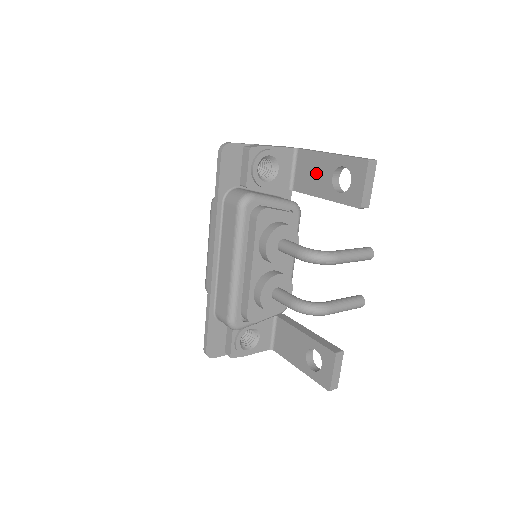
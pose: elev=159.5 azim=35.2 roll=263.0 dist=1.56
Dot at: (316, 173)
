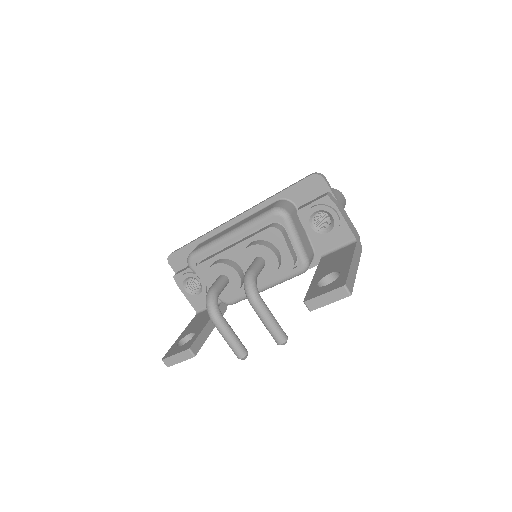
Dot at: (335, 262)
